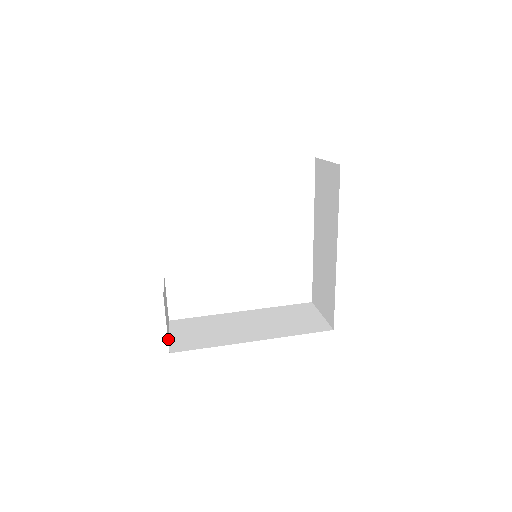
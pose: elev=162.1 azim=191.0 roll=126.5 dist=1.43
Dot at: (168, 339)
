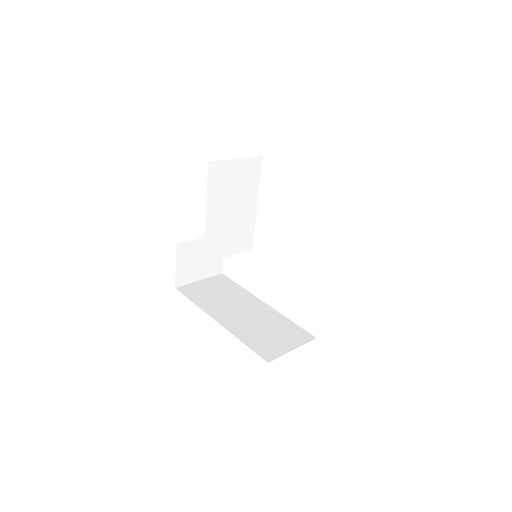
Dot at: (182, 278)
